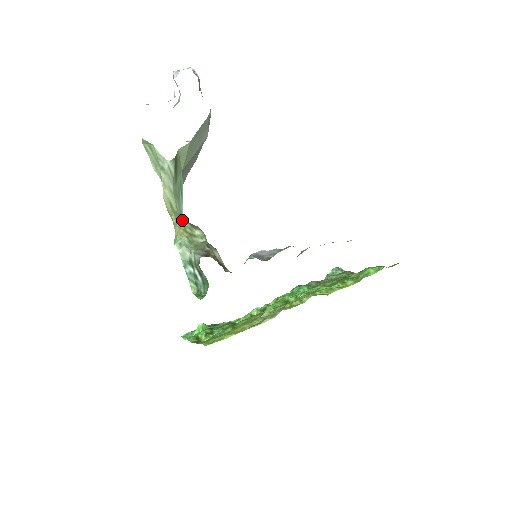
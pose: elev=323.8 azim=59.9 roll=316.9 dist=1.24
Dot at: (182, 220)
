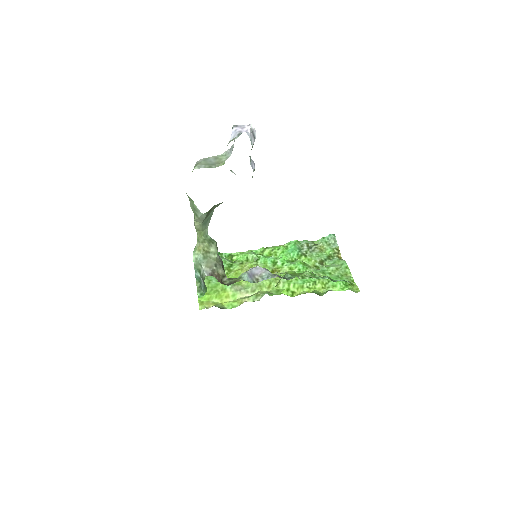
Dot at: (204, 239)
